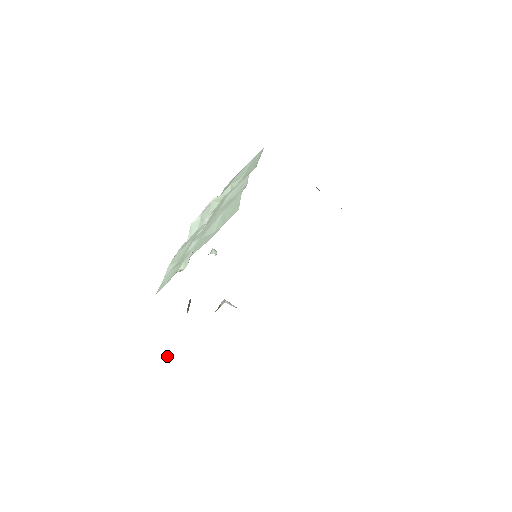
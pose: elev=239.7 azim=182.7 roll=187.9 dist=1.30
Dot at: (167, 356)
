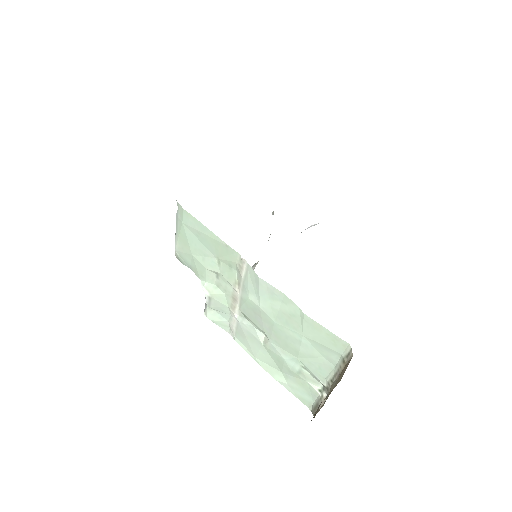
Dot at: occluded
